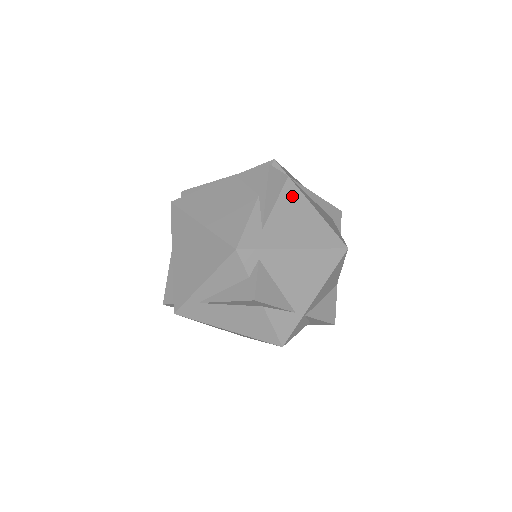
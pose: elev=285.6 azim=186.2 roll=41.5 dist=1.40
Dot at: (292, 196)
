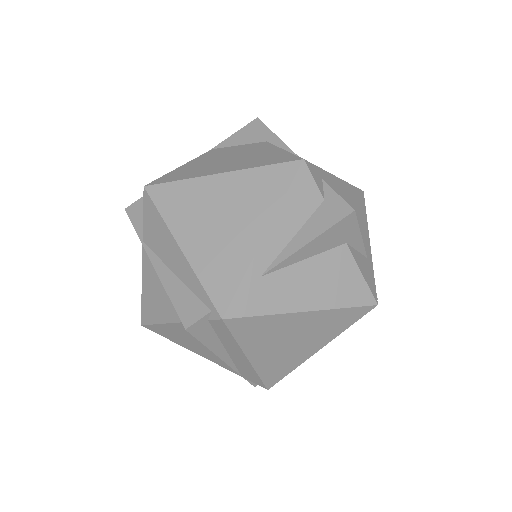
Dot at: occluded
